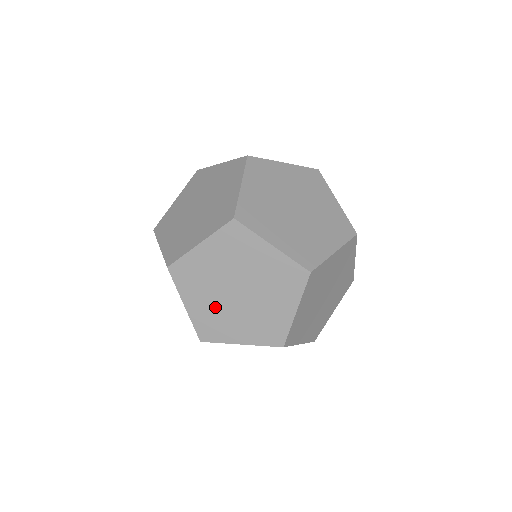
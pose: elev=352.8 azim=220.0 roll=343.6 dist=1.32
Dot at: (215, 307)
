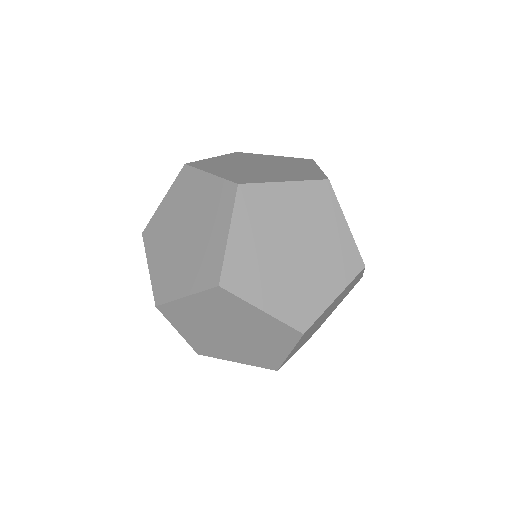
Dot at: (288, 284)
